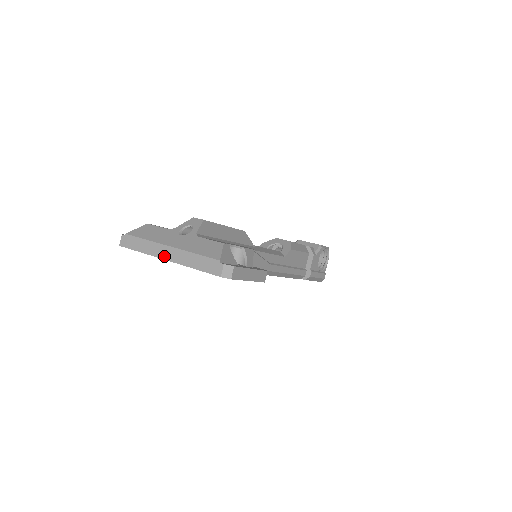
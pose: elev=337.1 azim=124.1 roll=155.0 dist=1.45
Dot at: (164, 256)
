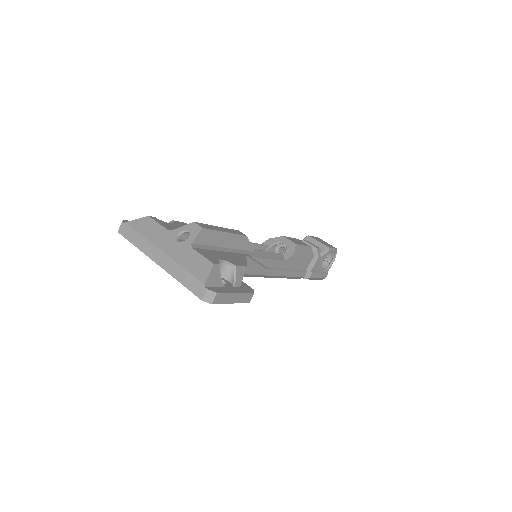
Dot at: (155, 259)
